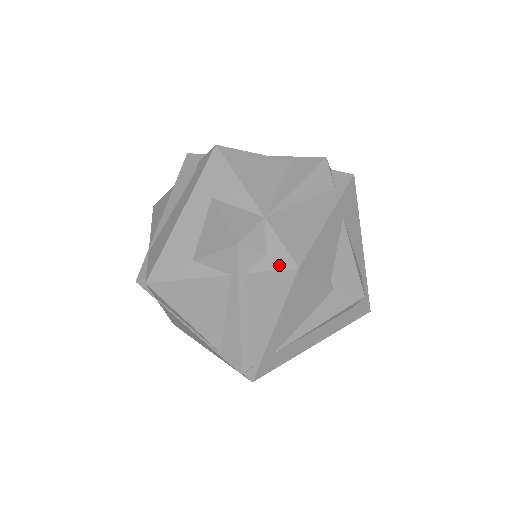
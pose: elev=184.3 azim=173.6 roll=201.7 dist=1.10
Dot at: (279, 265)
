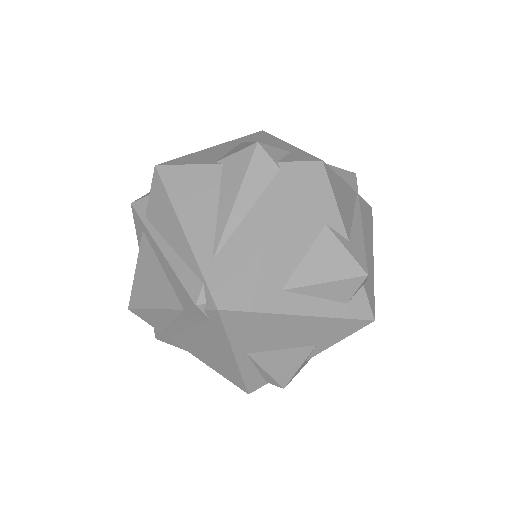
Dot at: (152, 183)
